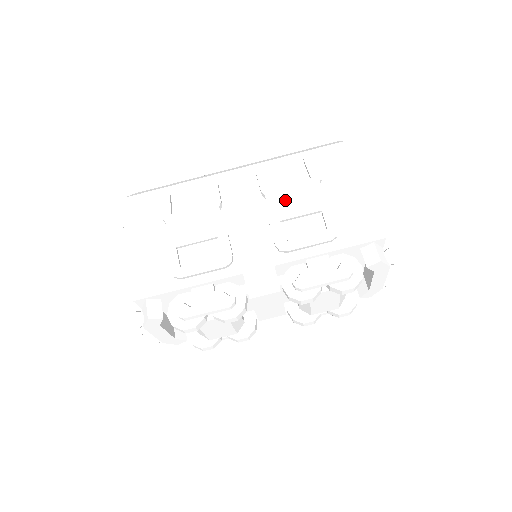
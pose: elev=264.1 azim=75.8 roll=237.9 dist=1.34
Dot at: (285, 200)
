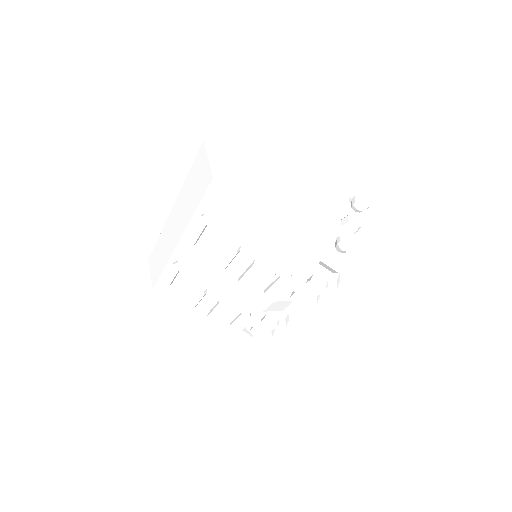
Dot at: (233, 269)
